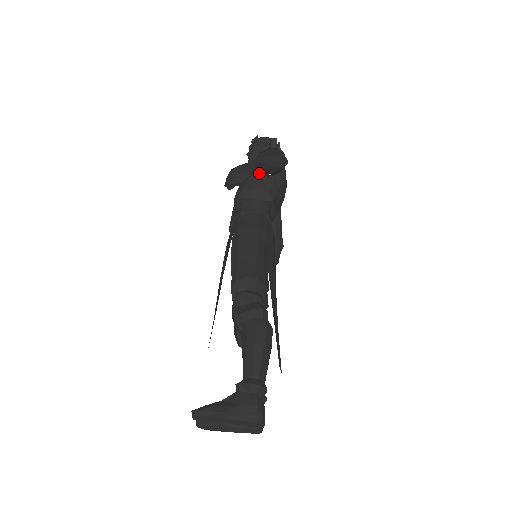
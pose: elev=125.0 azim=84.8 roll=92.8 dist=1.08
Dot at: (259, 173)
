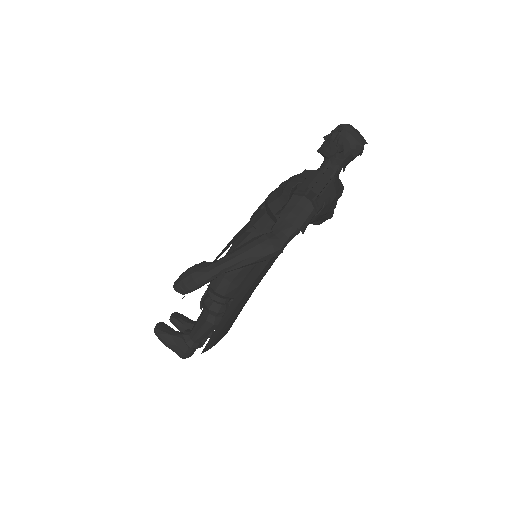
Dot at: occluded
